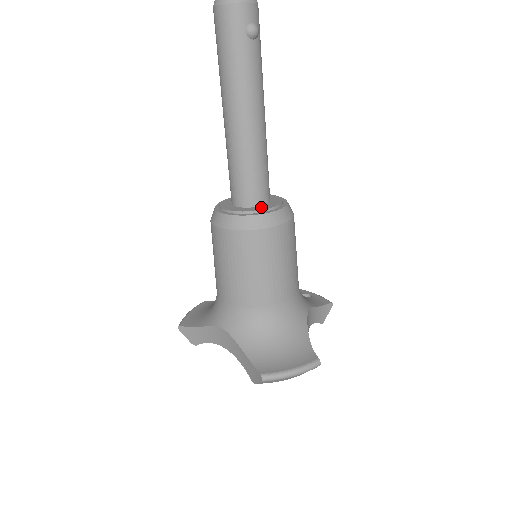
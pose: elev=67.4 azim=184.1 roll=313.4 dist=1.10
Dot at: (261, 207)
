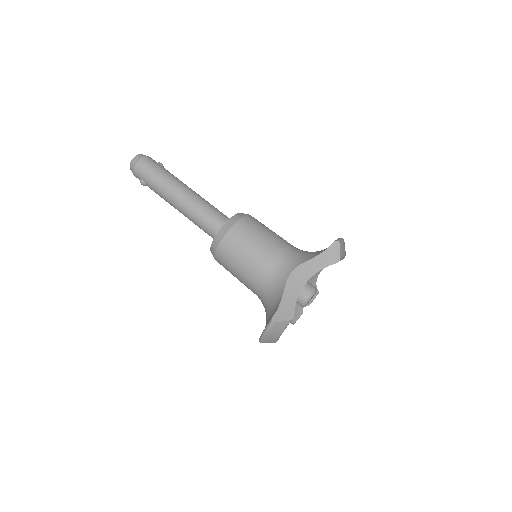
Dot at: occluded
